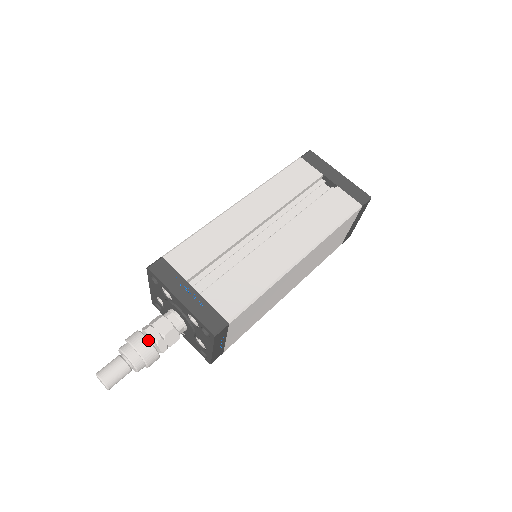
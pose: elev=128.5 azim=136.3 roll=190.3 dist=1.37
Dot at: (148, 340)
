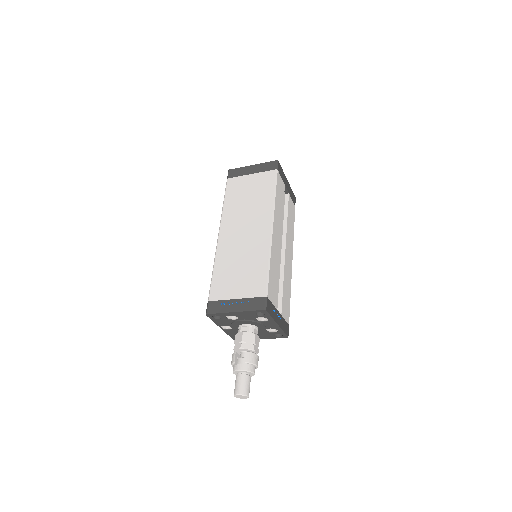
Dot at: occluded
